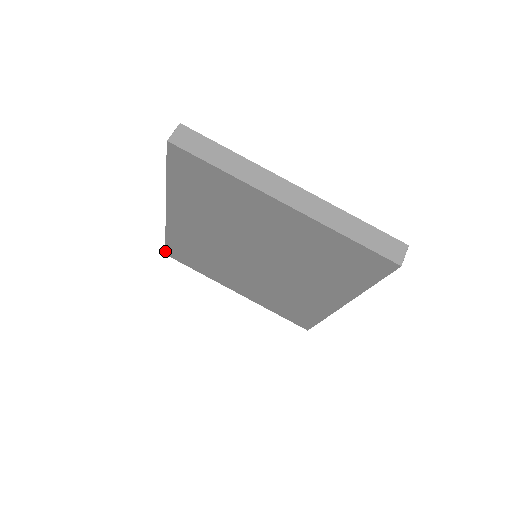
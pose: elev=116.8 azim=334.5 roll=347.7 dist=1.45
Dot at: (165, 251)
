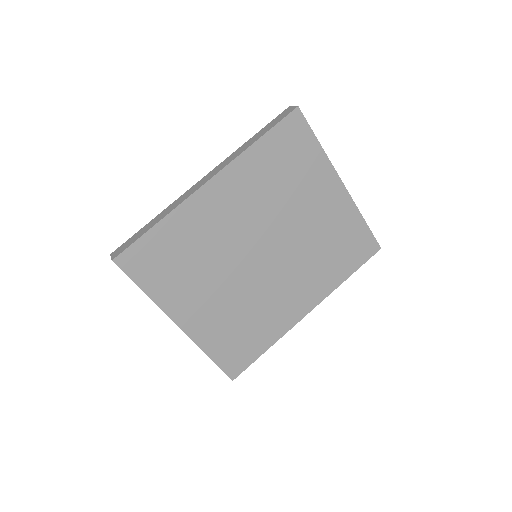
Dot at: (120, 253)
